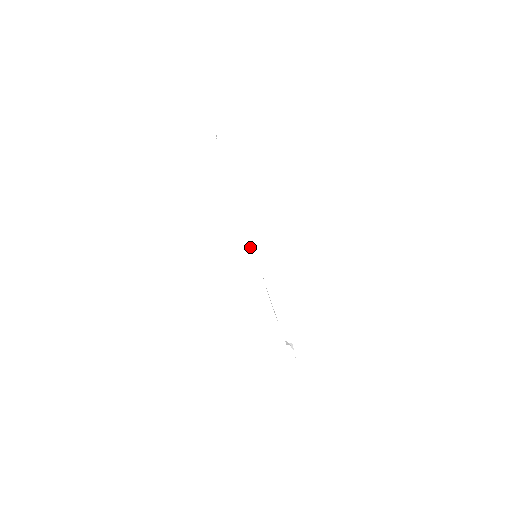
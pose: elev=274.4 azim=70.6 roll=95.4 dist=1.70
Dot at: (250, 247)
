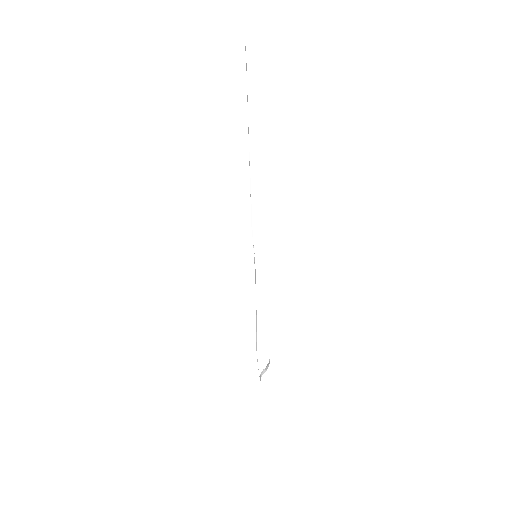
Dot at: (252, 230)
